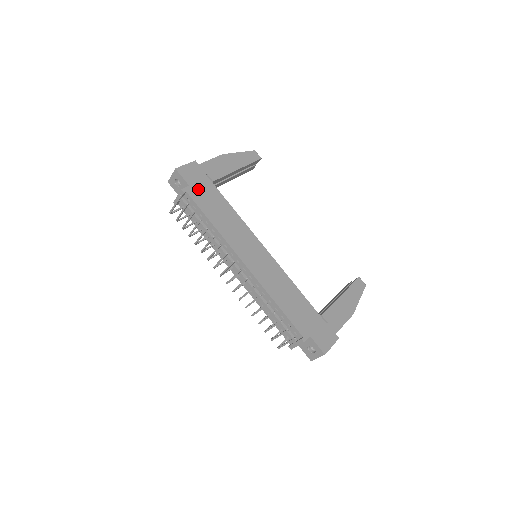
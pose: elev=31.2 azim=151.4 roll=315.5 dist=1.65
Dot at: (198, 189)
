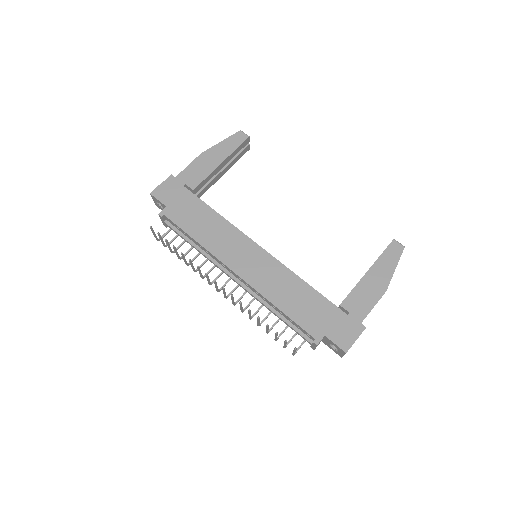
Dot at: (176, 207)
